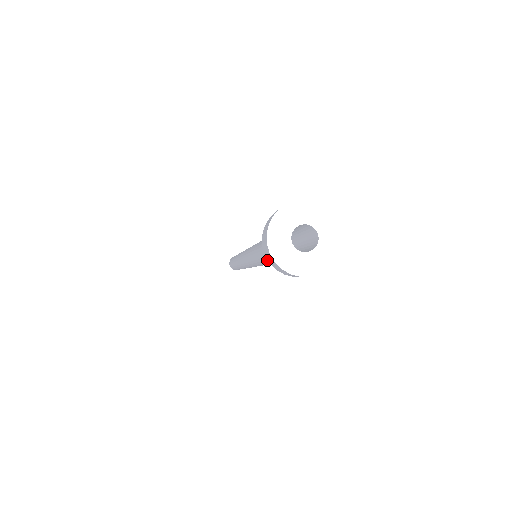
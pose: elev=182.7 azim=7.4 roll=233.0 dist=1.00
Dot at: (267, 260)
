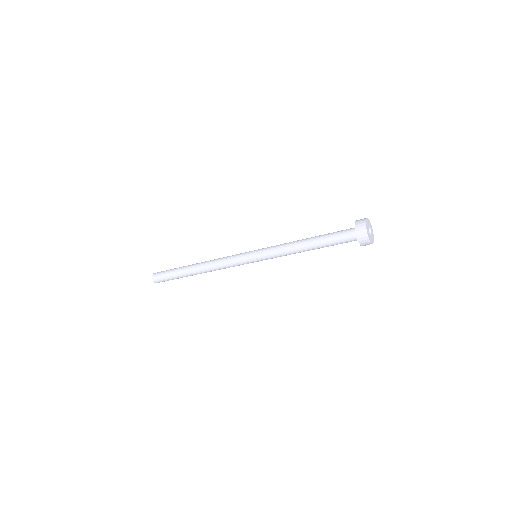
Dot at: (312, 242)
